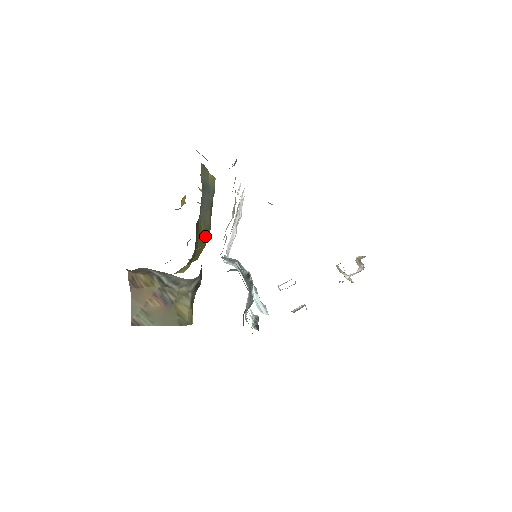
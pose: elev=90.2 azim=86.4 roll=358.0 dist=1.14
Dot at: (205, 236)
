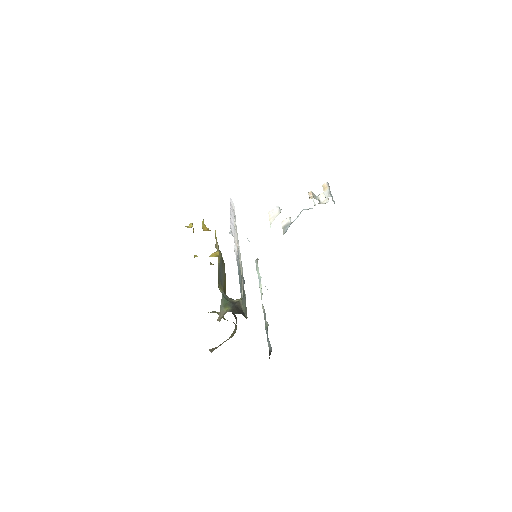
Dot at: (225, 277)
